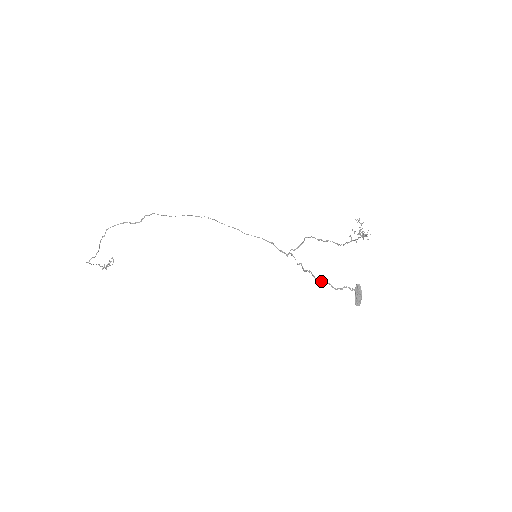
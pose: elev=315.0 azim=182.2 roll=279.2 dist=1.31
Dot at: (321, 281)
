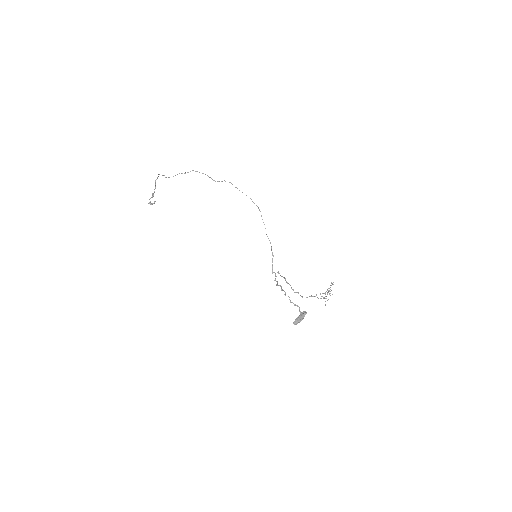
Dot at: (285, 293)
